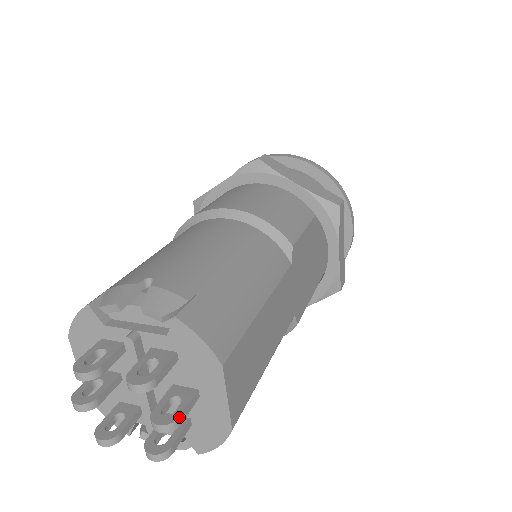
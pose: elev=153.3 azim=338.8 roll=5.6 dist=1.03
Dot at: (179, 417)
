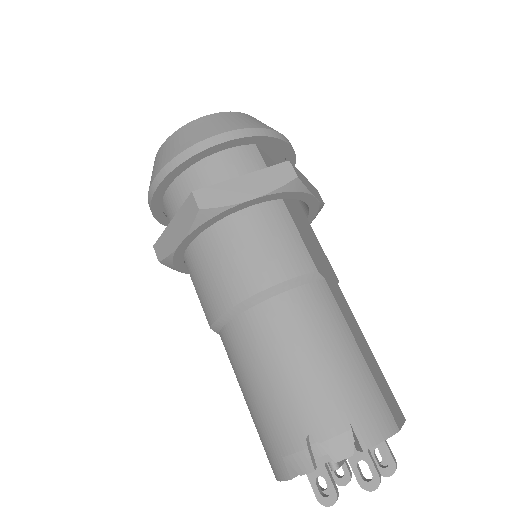
Dot at: (395, 462)
